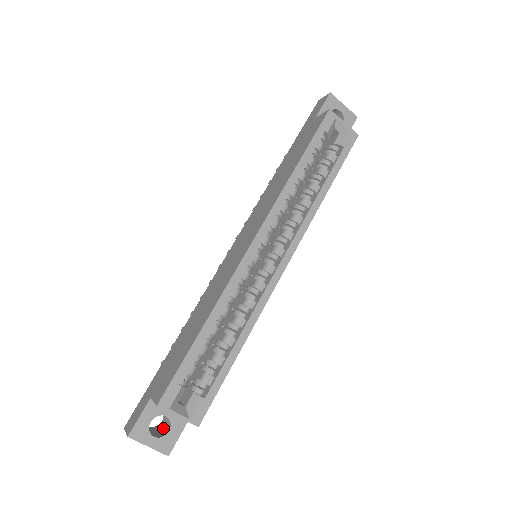
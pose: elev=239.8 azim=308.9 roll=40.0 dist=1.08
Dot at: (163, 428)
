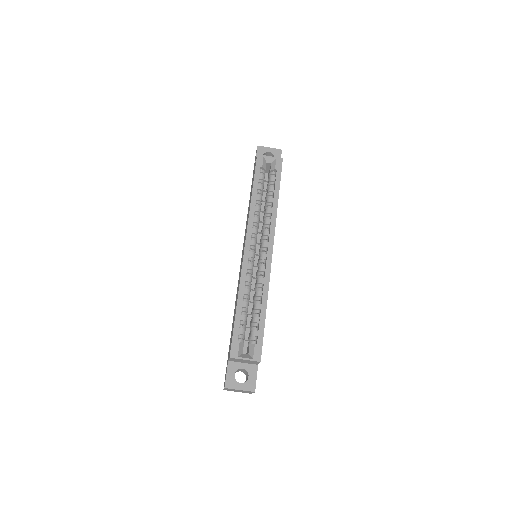
Dot at: (246, 380)
